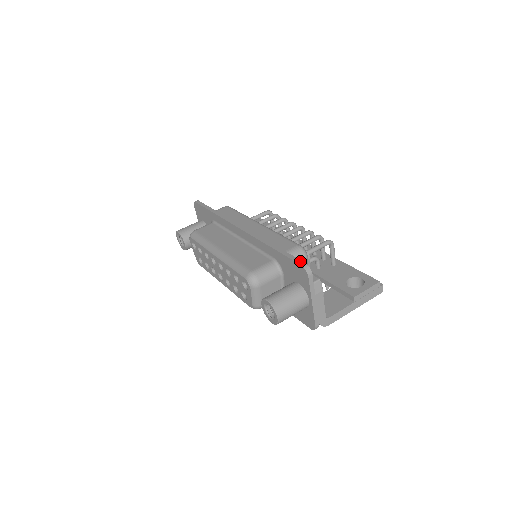
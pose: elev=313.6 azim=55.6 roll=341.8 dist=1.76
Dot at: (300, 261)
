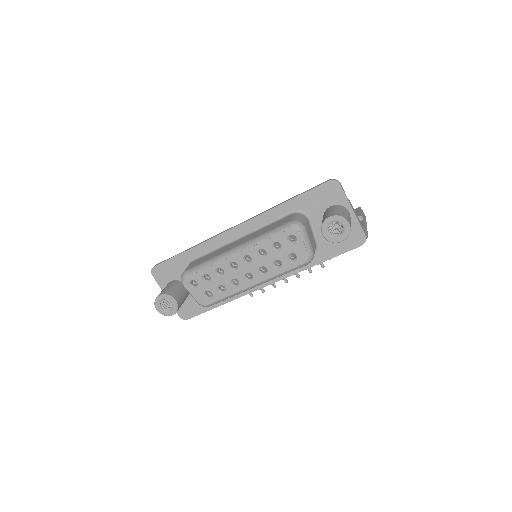
Dot at: (323, 182)
